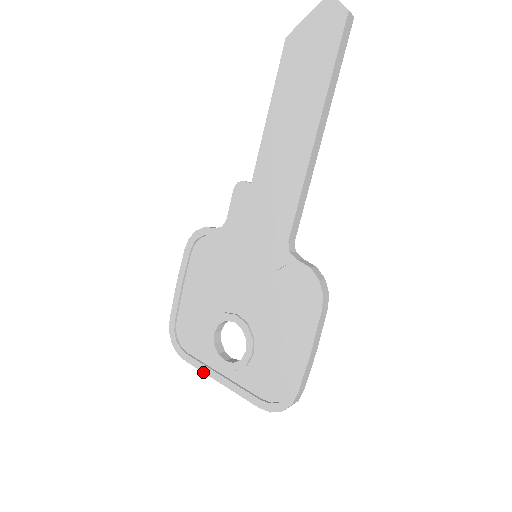
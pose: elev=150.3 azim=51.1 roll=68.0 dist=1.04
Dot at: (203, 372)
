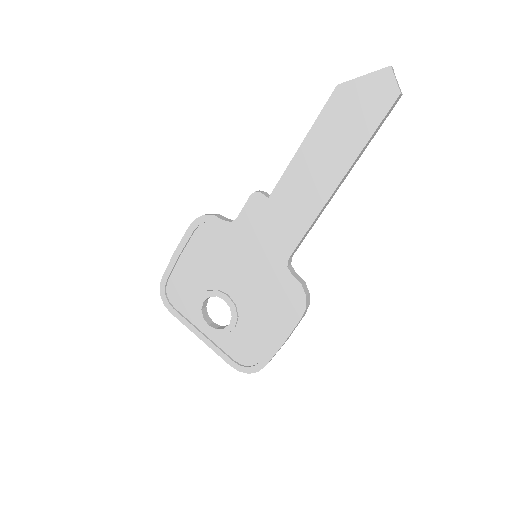
Dot at: occluded
